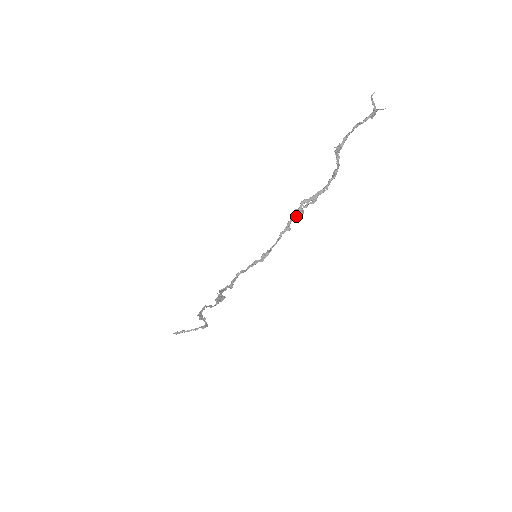
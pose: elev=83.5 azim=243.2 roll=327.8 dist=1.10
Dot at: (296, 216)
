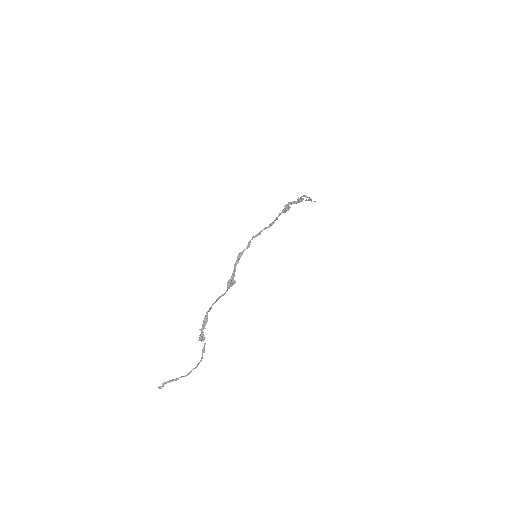
Dot at: (286, 209)
